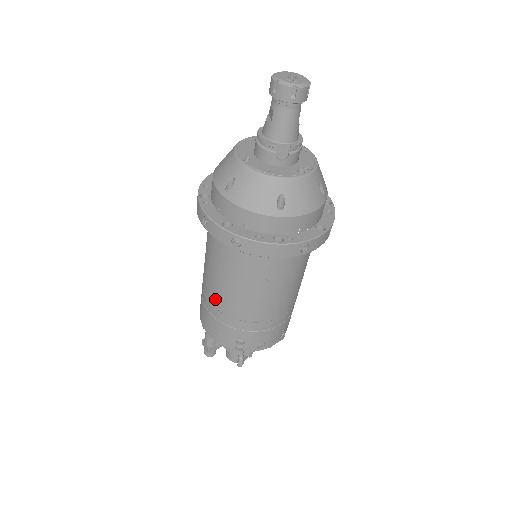
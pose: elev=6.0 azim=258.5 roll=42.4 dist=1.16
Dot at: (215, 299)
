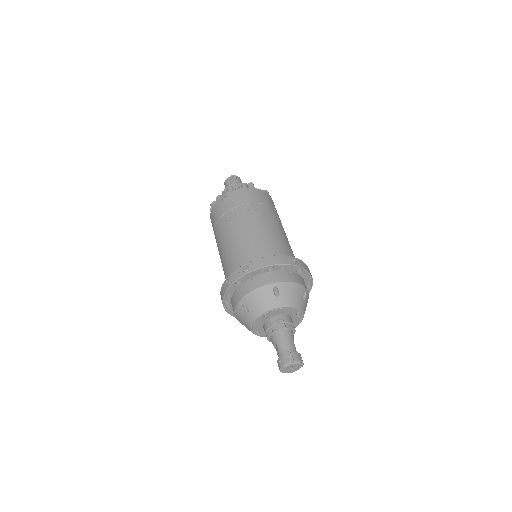
Dot at: occluded
